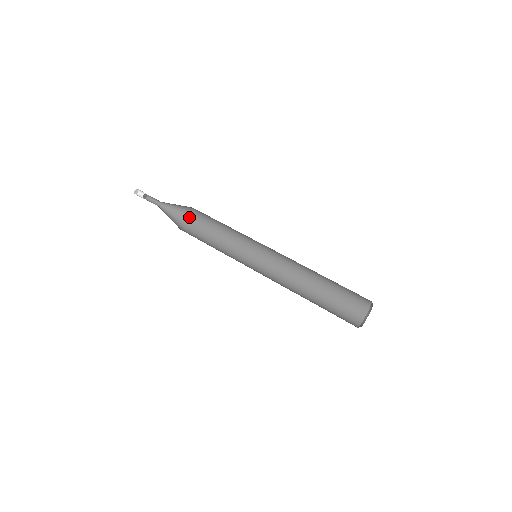
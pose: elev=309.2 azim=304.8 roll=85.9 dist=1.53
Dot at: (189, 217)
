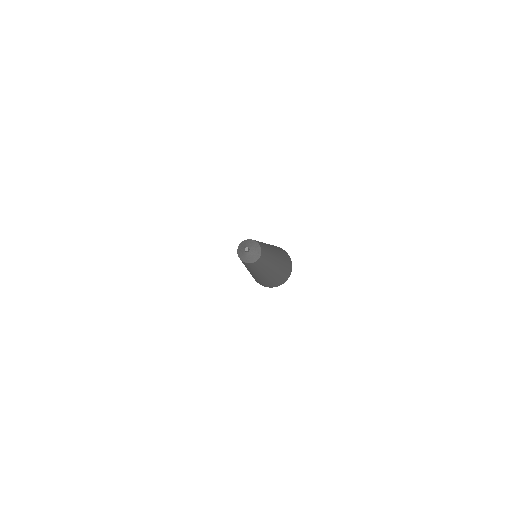
Dot at: (250, 262)
